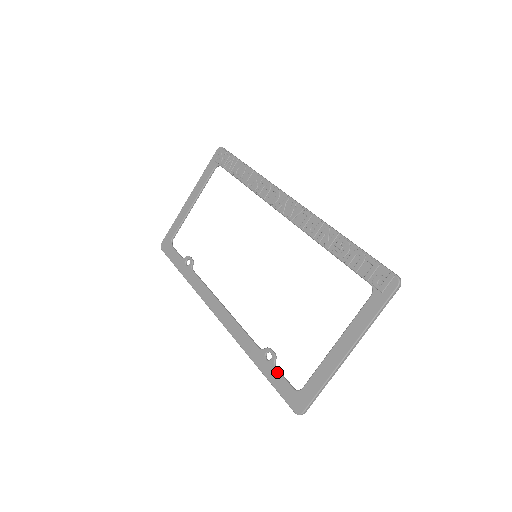
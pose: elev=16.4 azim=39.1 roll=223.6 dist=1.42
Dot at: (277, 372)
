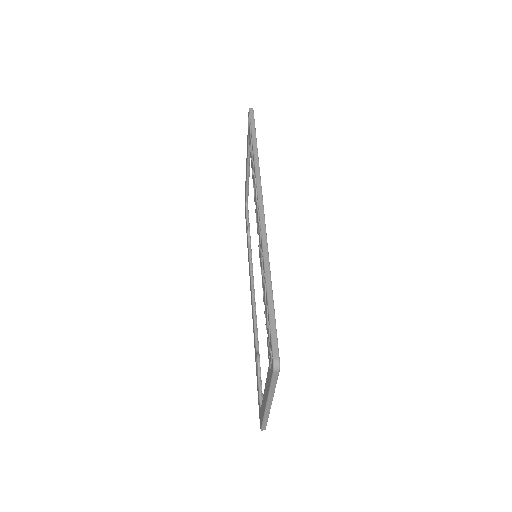
Dot at: (257, 381)
